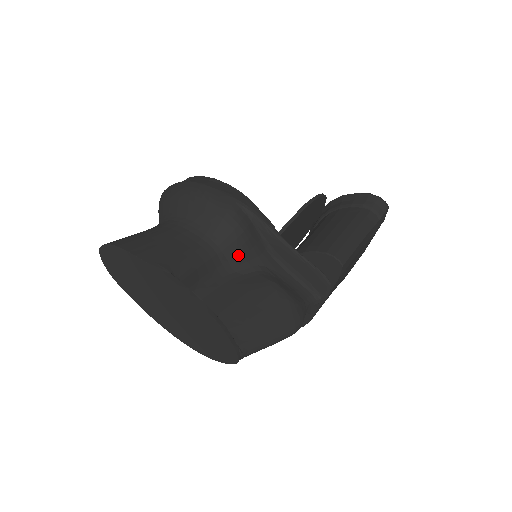
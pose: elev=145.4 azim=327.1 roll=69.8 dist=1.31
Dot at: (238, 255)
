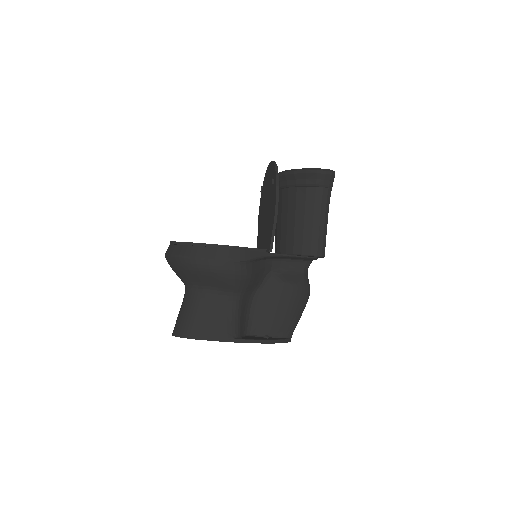
Dot at: (254, 284)
